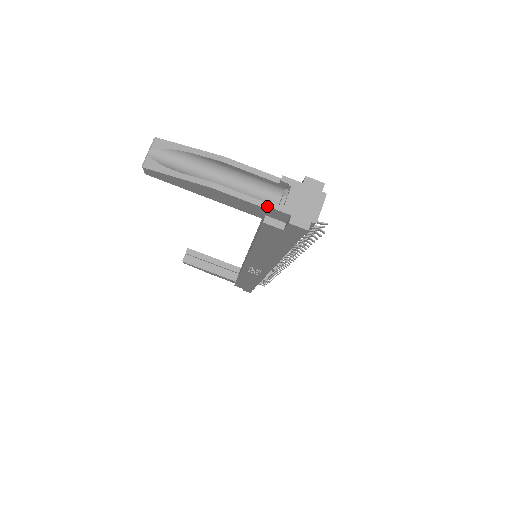
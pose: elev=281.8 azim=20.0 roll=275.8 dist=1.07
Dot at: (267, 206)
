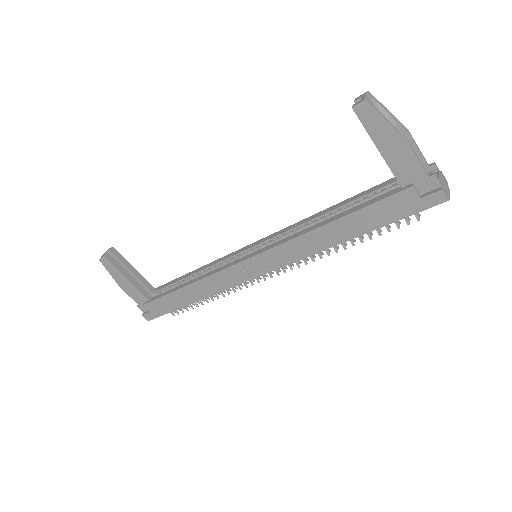
Dot at: (427, 174)
